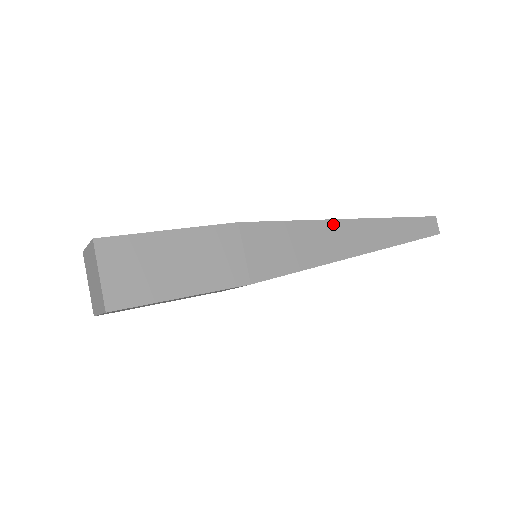
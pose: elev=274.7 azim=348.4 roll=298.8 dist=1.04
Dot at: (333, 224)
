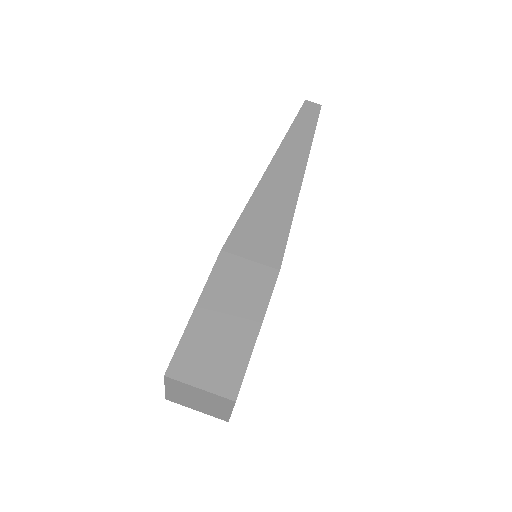
Dot at: (266, 179)
